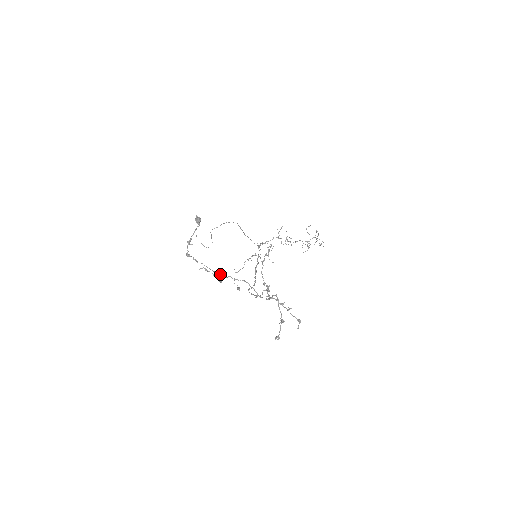
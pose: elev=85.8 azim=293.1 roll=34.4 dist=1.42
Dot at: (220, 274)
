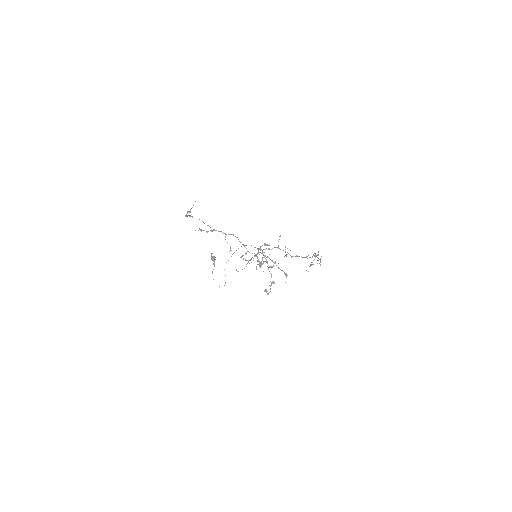
Dot at: occluded
